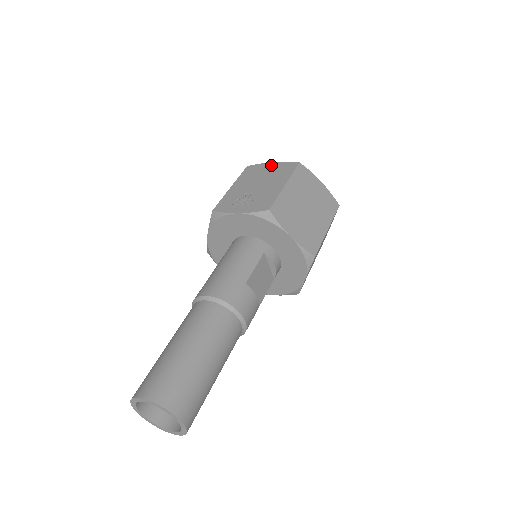
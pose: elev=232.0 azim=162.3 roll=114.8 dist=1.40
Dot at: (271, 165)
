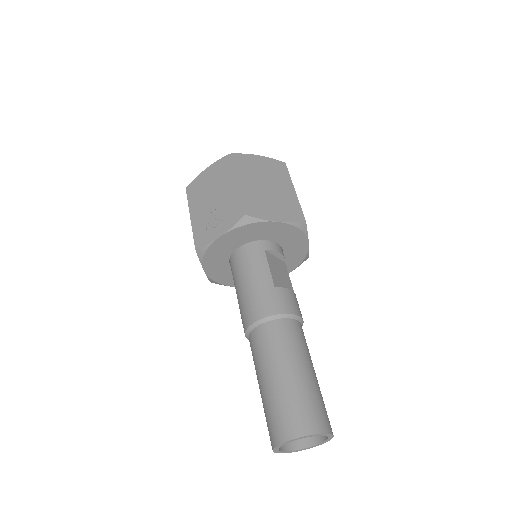
Dot at: (207, 173)
